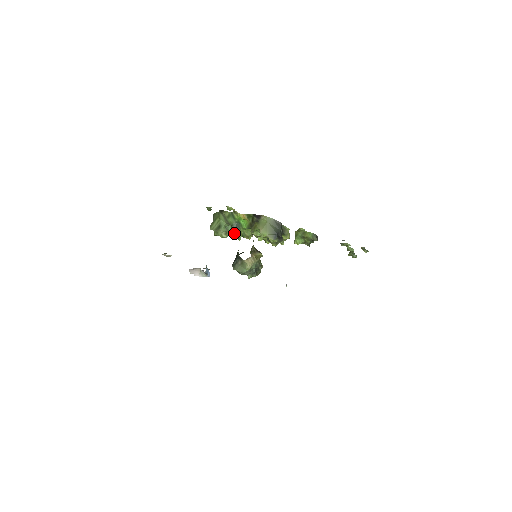
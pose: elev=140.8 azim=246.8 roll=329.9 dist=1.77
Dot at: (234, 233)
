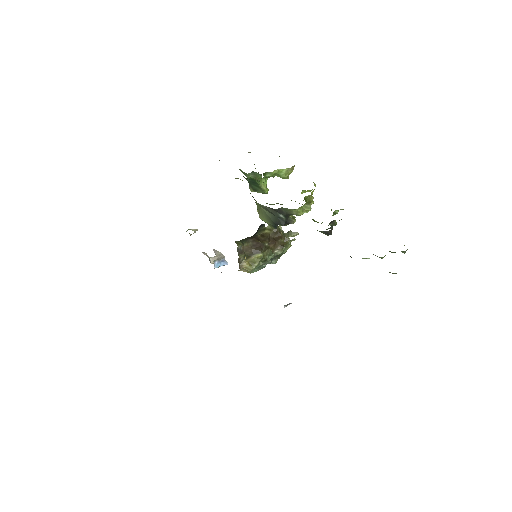
Dot at: (255, 189)
